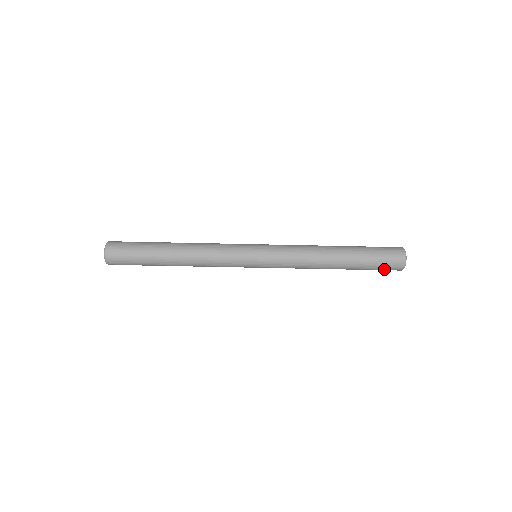
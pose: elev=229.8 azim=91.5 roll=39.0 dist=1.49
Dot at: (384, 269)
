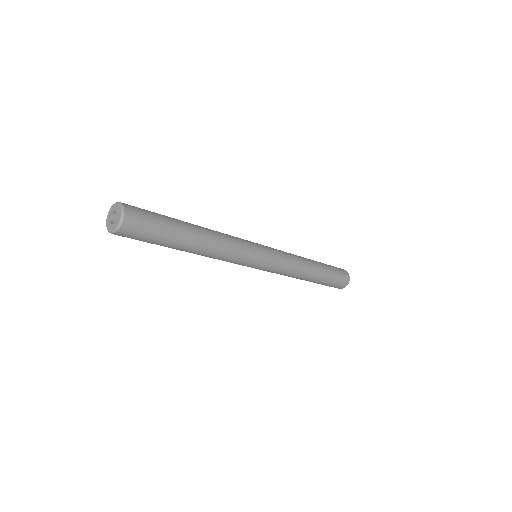
Dot at: (336, 285)
